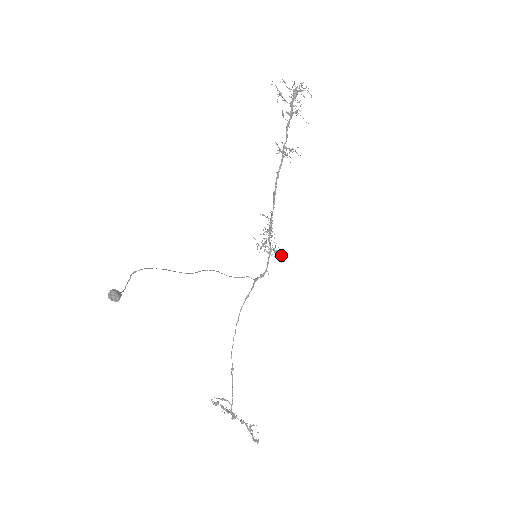
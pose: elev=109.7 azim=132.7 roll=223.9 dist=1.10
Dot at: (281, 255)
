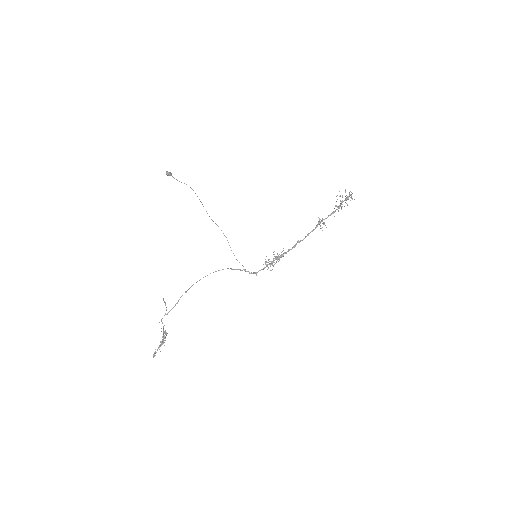
Dot at: (269, 264)
